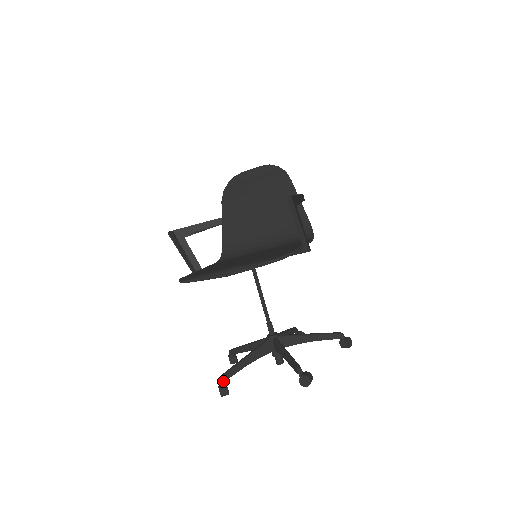
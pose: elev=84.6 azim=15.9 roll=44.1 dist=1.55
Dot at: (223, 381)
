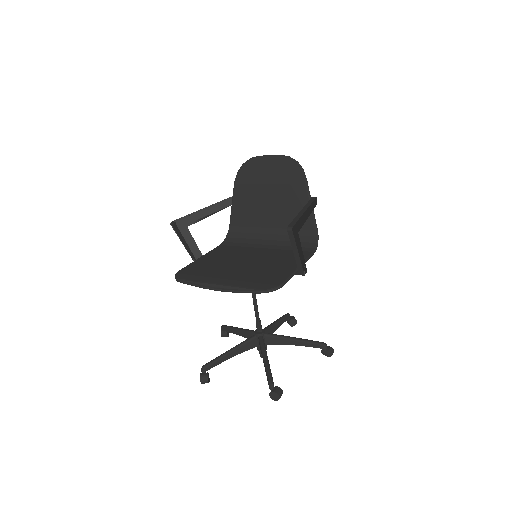
Dot at: (205, 371)
